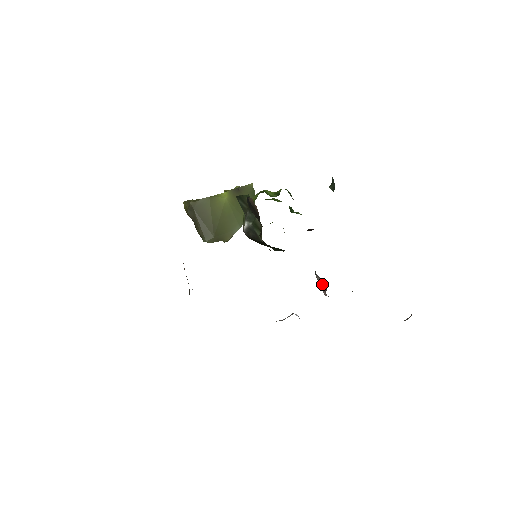
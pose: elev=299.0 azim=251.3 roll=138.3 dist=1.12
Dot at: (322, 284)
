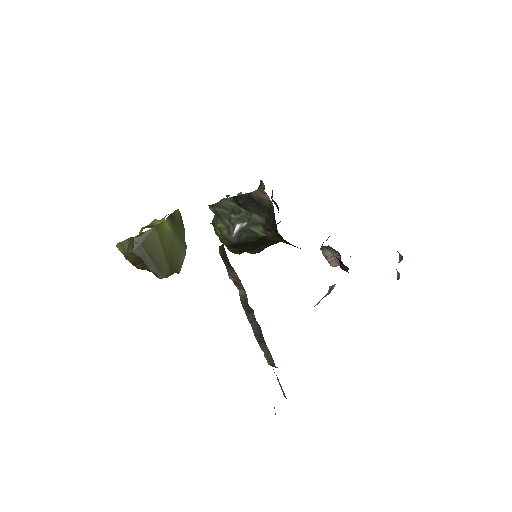
Dot at: (331, 256)
